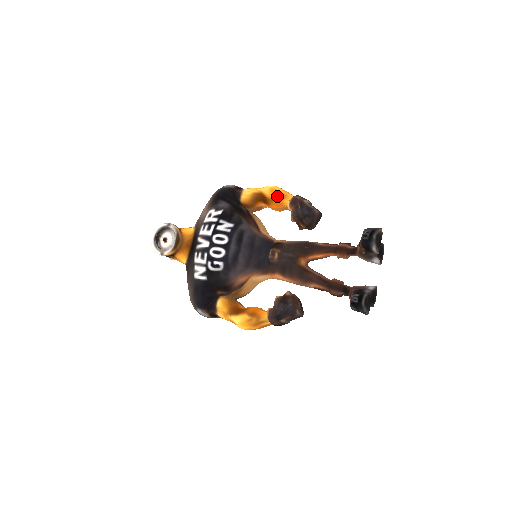
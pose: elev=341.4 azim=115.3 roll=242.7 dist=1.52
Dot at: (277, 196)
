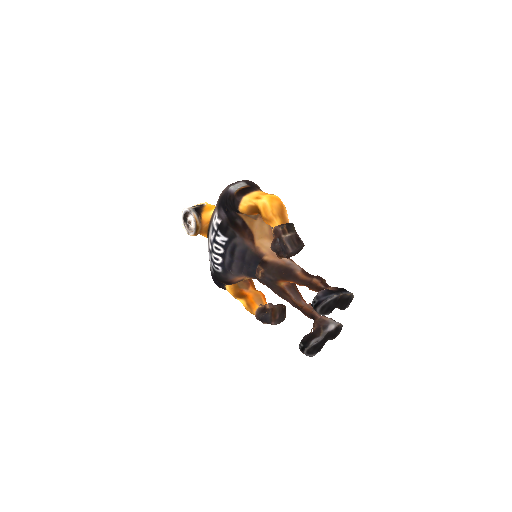
Dot at: (266, 217)
